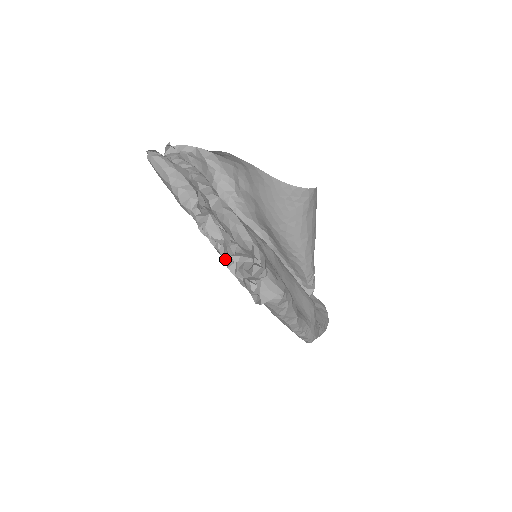
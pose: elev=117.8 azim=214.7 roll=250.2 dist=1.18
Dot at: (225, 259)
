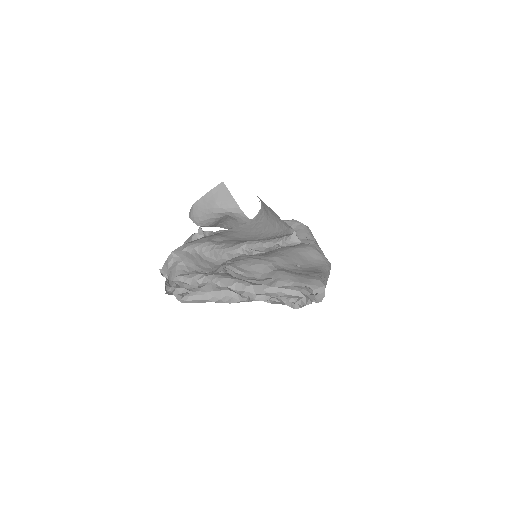
Dot at: occluded
